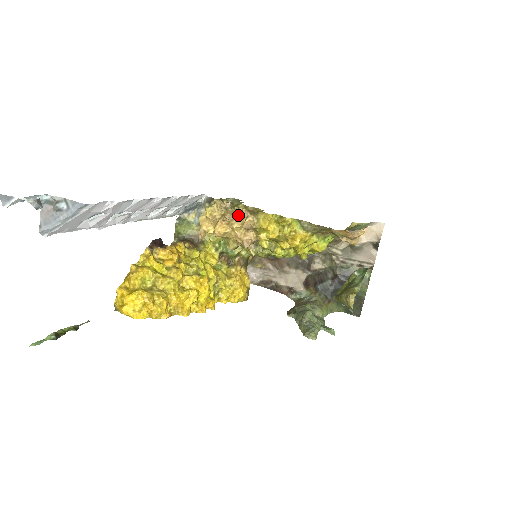
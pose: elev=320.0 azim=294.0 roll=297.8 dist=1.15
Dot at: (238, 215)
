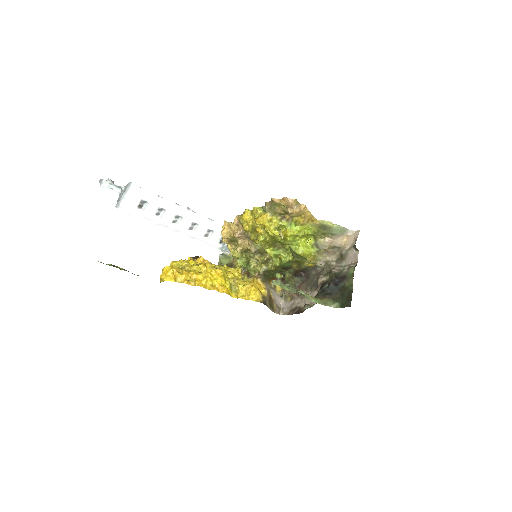
Dot at: occluded
